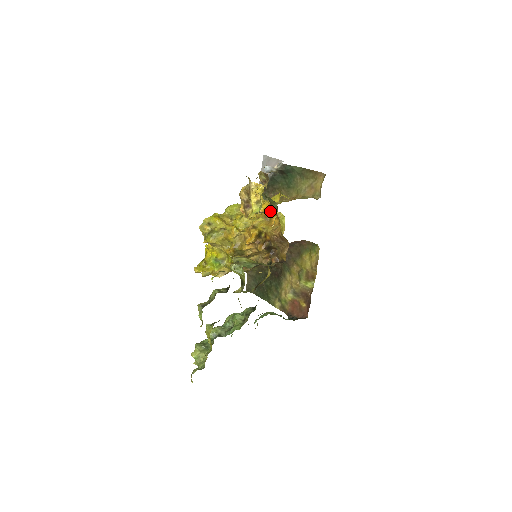
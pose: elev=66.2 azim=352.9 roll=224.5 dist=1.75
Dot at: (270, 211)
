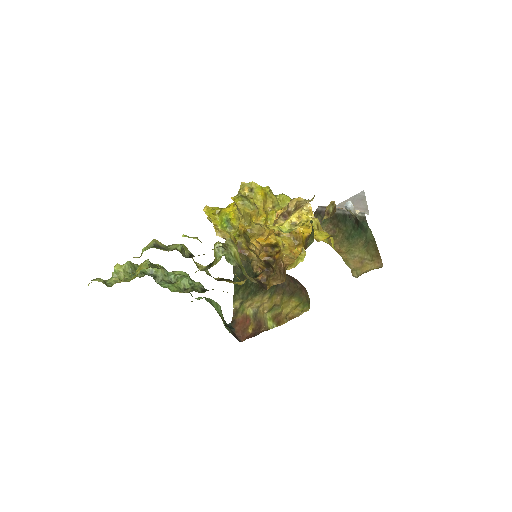
Dot at: (304, 240)
